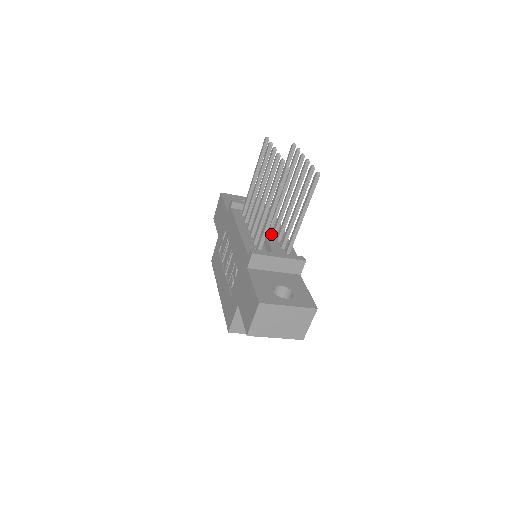
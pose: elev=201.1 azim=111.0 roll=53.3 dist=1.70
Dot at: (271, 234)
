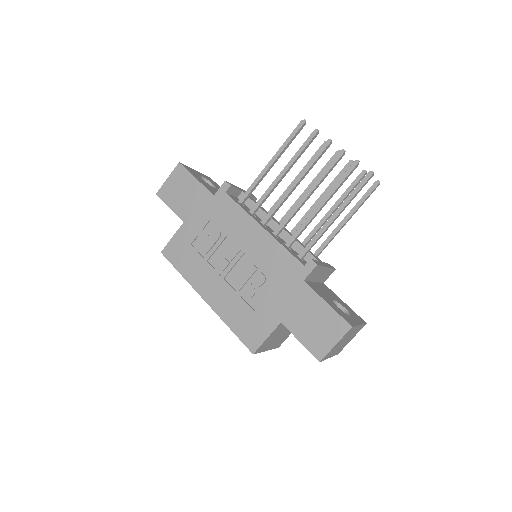
Dot at: occluded
